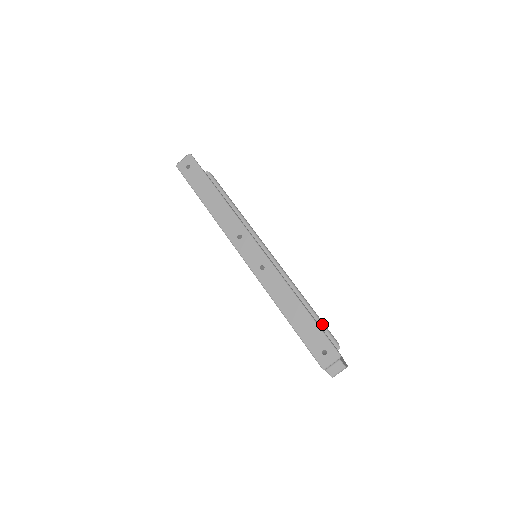
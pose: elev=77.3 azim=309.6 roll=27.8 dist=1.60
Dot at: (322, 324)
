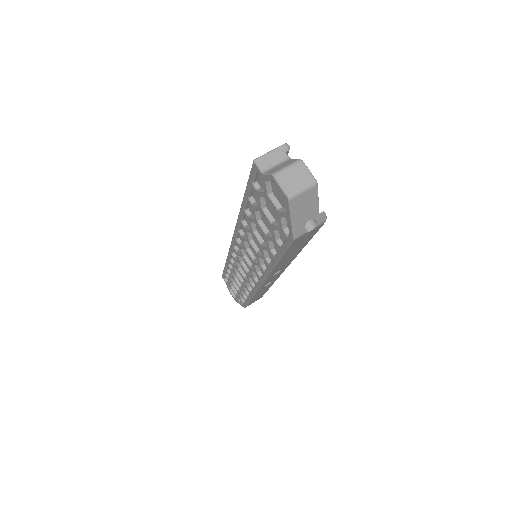
Dot at: occluded
